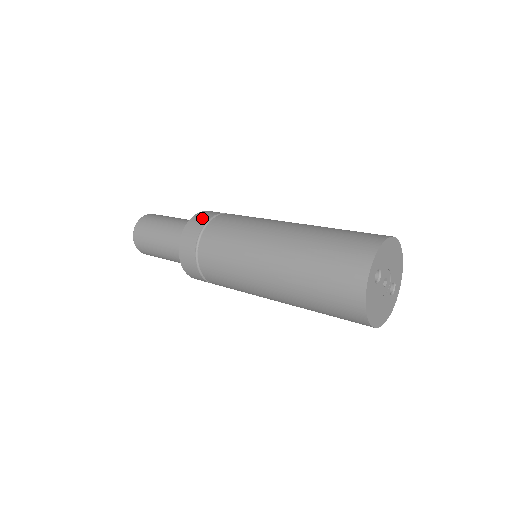
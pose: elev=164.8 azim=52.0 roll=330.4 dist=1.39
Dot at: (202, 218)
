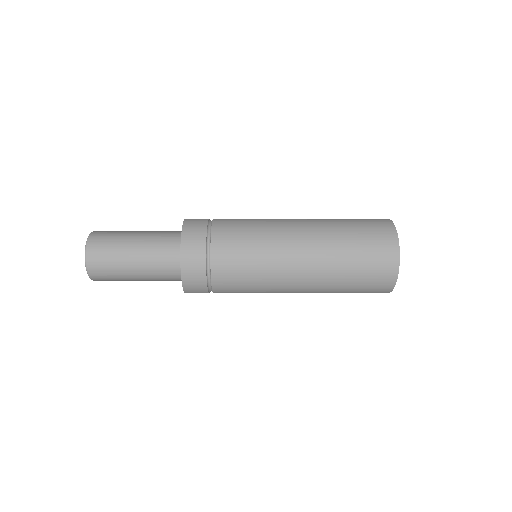
Dot at: (199, 219)
